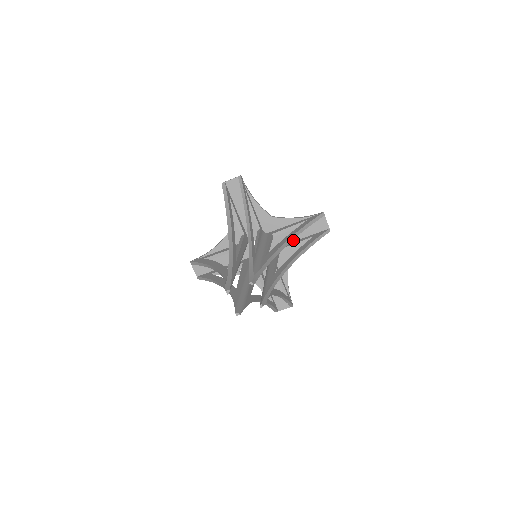
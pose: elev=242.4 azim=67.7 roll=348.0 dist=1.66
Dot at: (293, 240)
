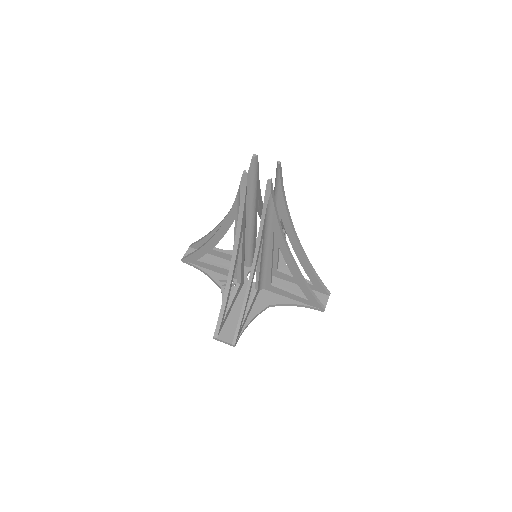
Dot at: occluded
